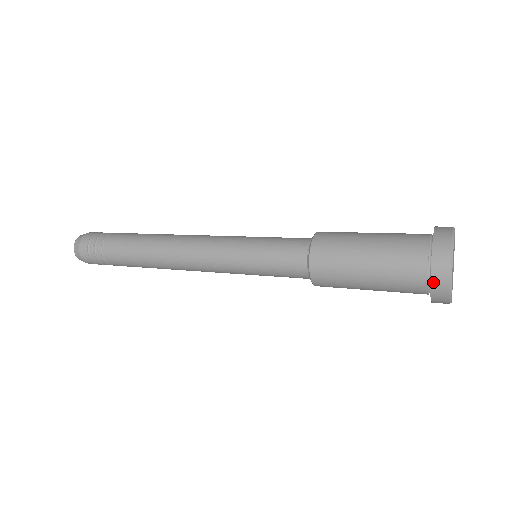
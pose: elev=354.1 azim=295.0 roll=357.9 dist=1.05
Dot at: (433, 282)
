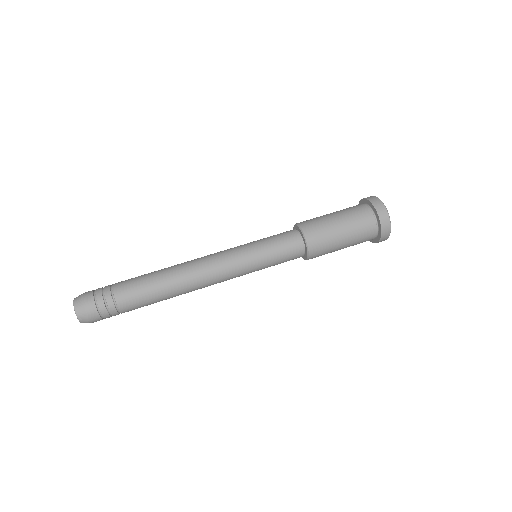
Dot at: occluded
